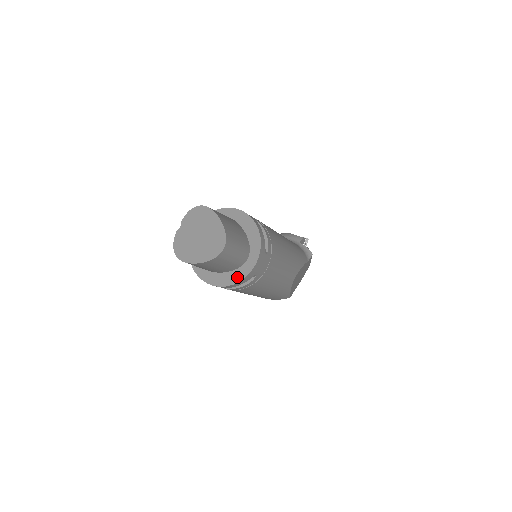
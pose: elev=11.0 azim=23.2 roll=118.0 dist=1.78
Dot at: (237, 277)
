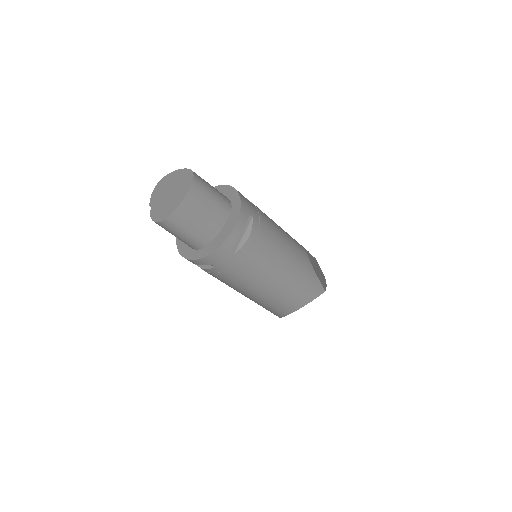
Dot at: (233, 220)
